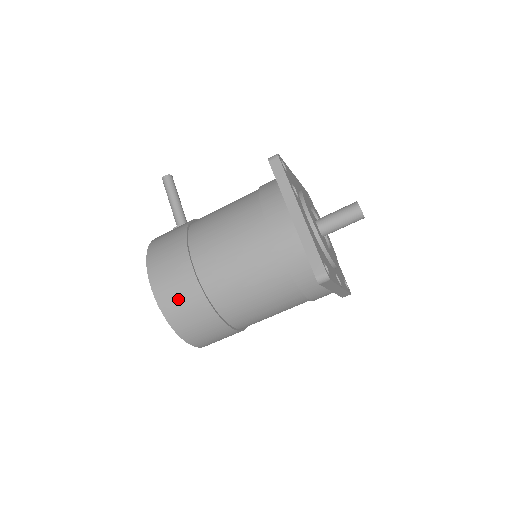
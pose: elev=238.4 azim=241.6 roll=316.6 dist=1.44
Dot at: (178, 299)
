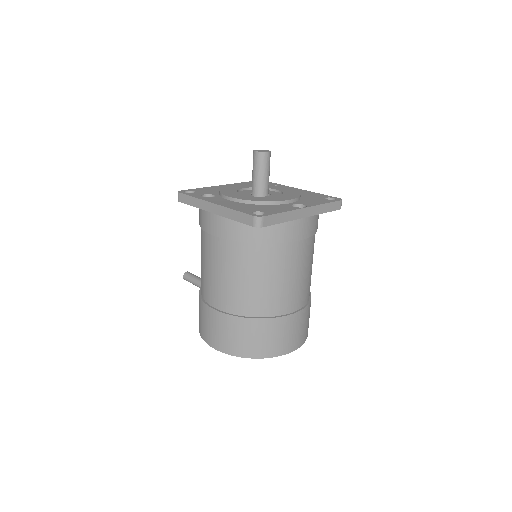
Dot at: (229, 337)
